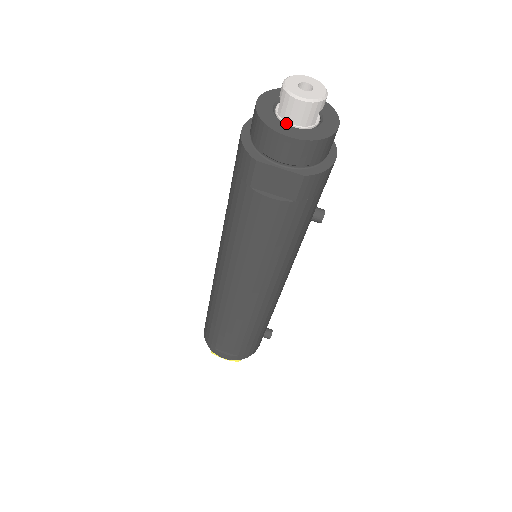
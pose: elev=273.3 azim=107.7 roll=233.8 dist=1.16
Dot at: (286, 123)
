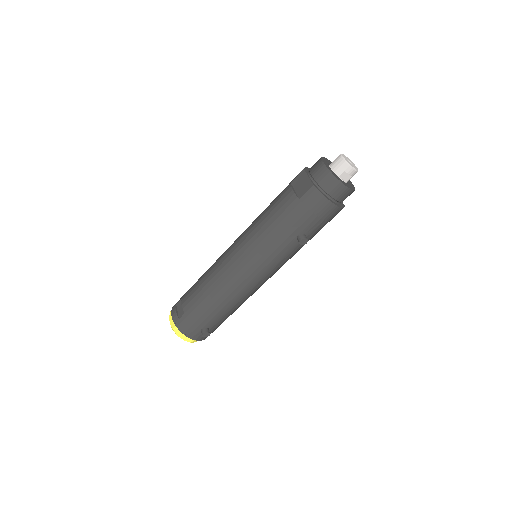
Dot at: (329, 166)
